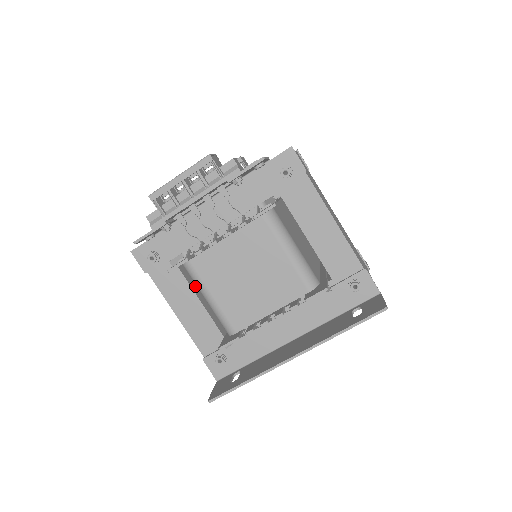
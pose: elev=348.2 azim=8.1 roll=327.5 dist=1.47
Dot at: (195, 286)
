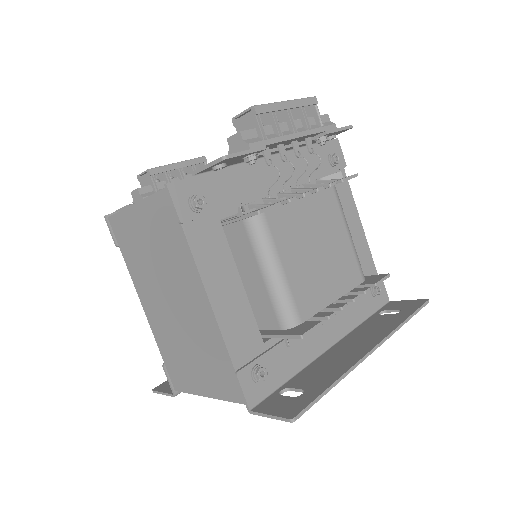
Dot at: occluded
